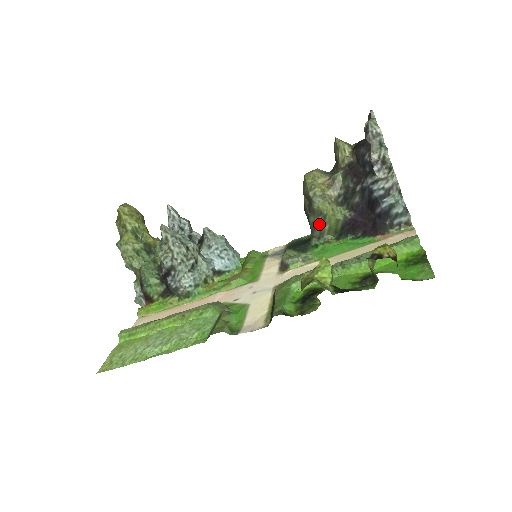
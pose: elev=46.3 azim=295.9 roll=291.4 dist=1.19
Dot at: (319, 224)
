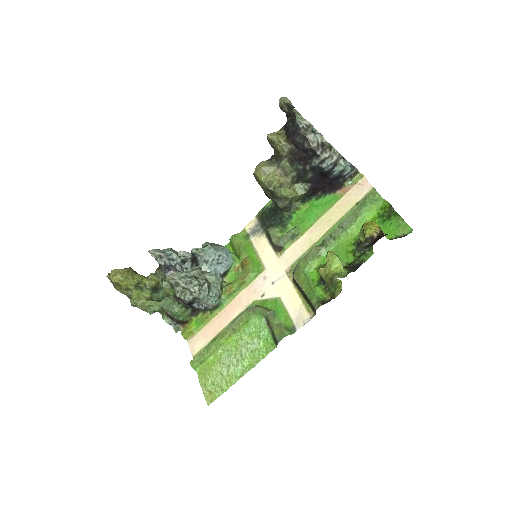
Dot at: (288, 205)
